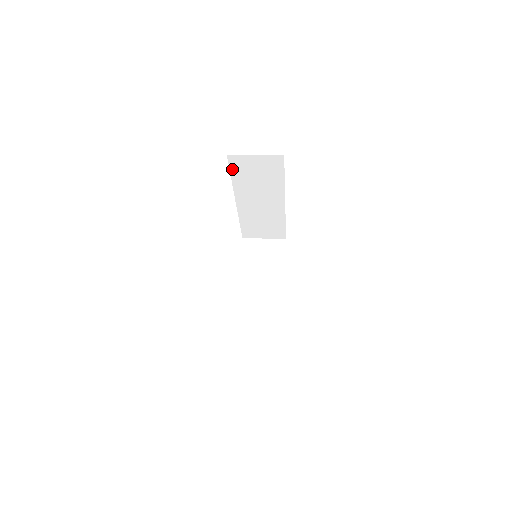
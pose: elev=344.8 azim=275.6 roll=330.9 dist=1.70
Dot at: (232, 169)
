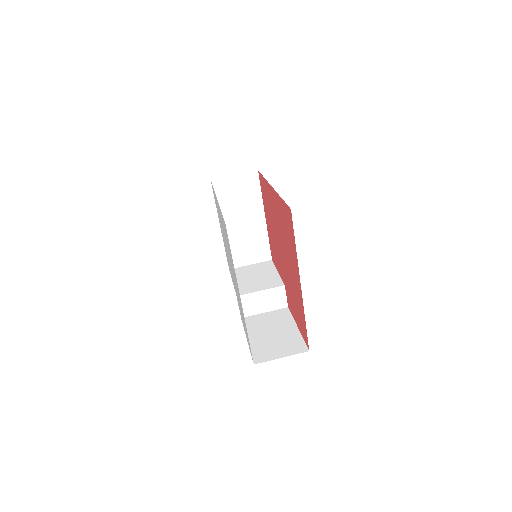
Dot at: occluded
